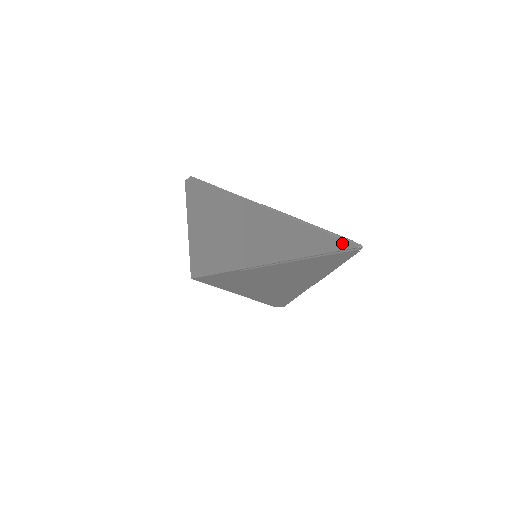
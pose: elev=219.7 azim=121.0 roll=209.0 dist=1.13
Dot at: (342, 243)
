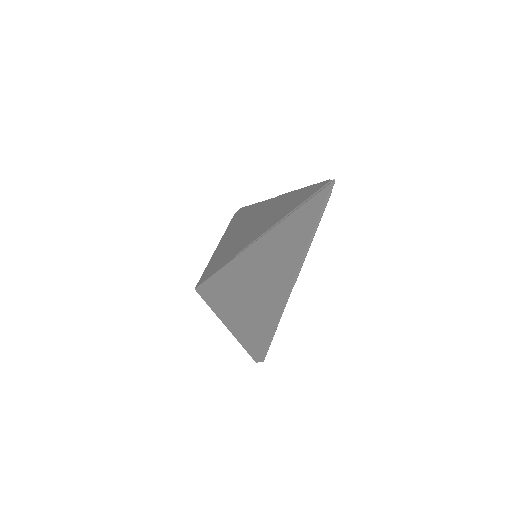
Dot at: (321, 185)
